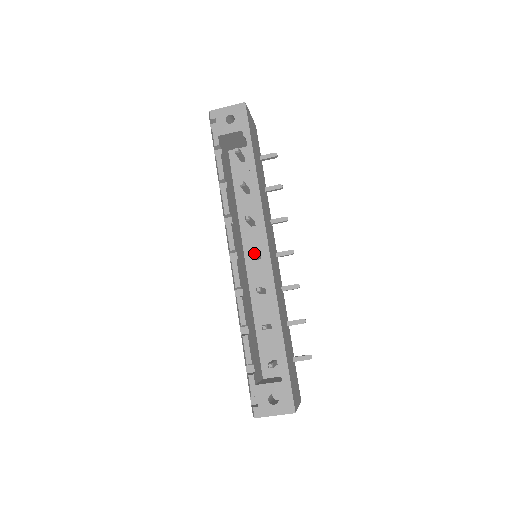
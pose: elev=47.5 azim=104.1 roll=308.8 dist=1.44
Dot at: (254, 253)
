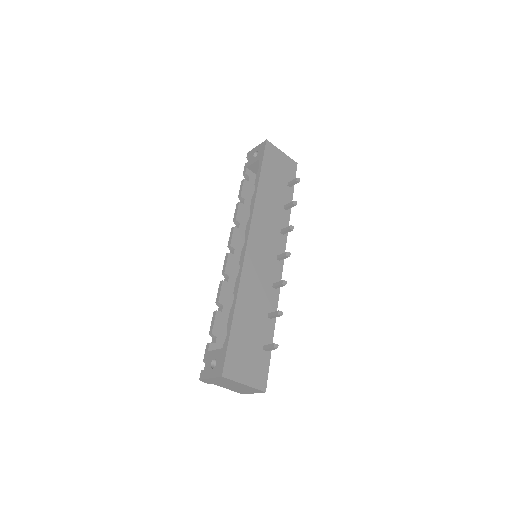
Dot at: occluded
